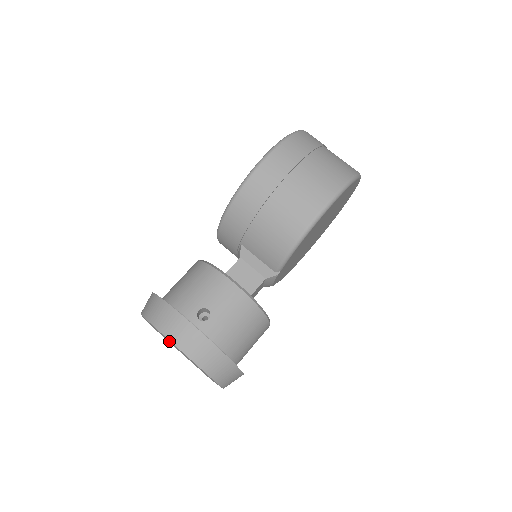
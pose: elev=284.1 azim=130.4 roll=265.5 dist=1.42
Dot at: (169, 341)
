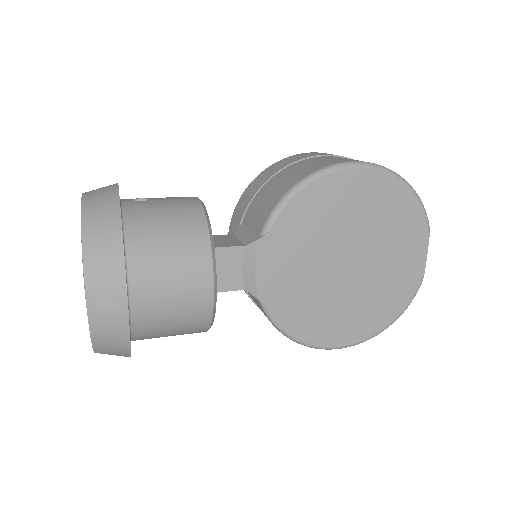
Dot at: occluded
